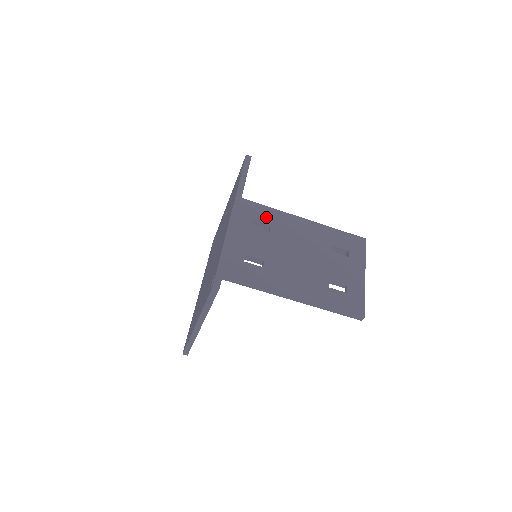
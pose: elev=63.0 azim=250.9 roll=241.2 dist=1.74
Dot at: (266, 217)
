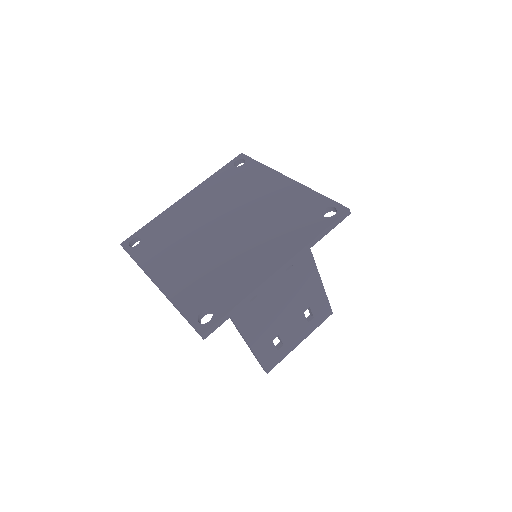
Dot at: occluded
